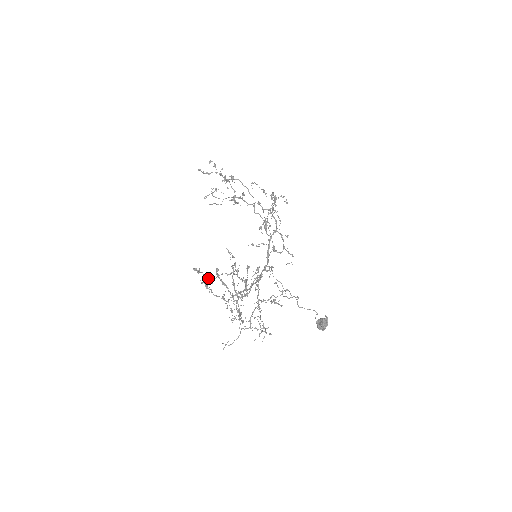
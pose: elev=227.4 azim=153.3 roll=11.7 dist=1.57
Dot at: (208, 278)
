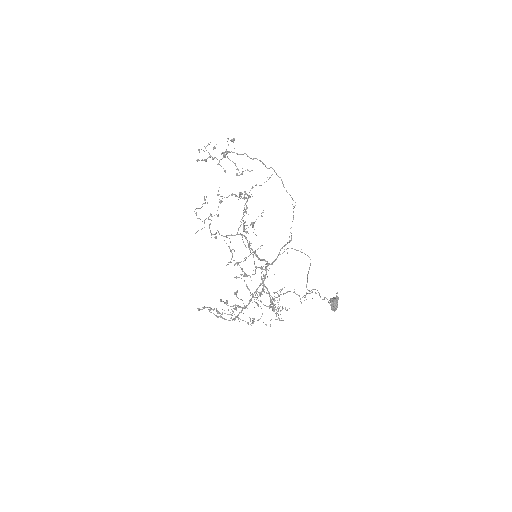
Dot at: (236, 277)
